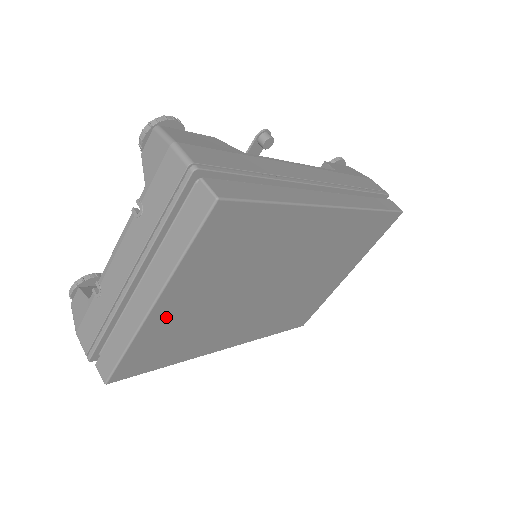
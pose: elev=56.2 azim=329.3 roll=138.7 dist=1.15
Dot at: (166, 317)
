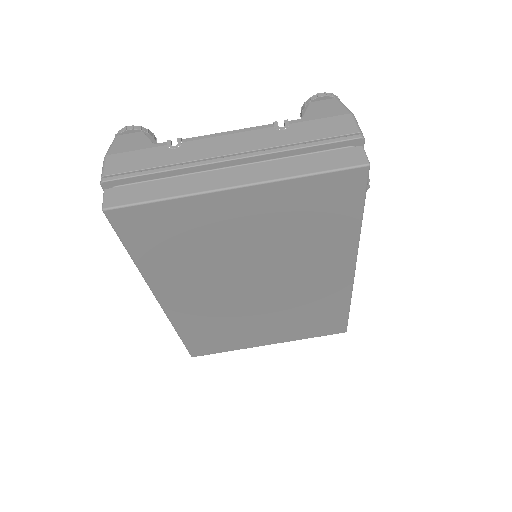
Dot at: (217, 210)
